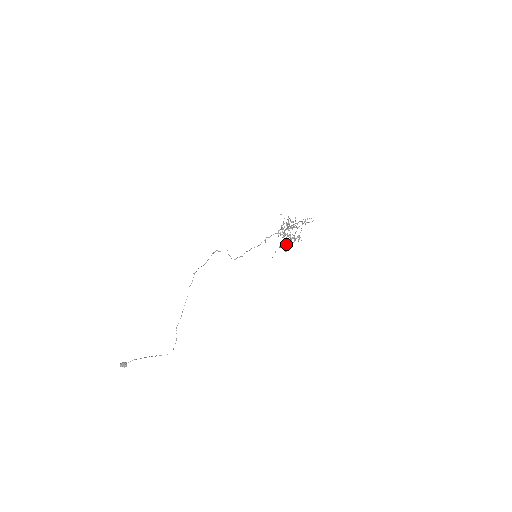
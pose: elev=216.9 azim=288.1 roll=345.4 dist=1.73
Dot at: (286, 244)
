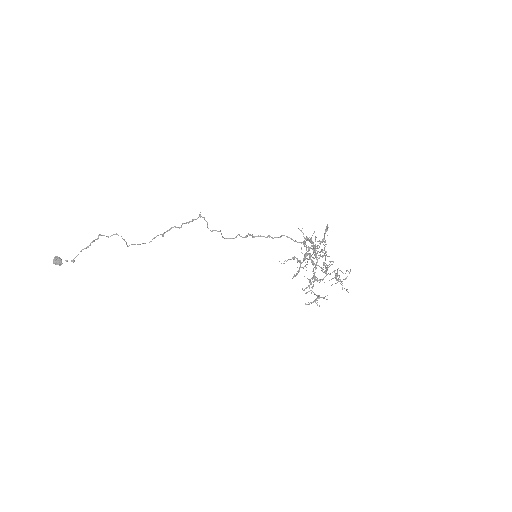
Dot at: occluded
